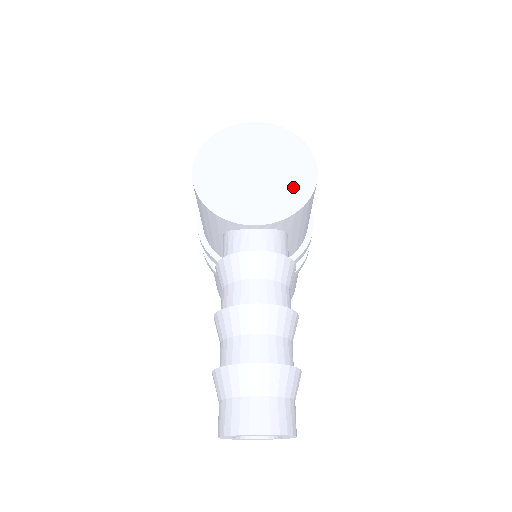
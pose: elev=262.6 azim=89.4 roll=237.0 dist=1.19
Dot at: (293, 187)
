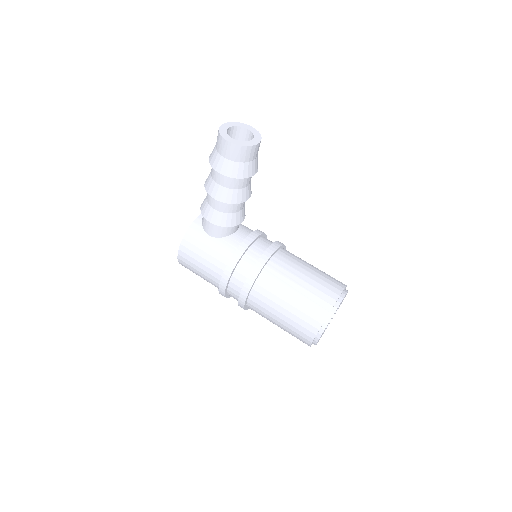
Dot at: occluded
